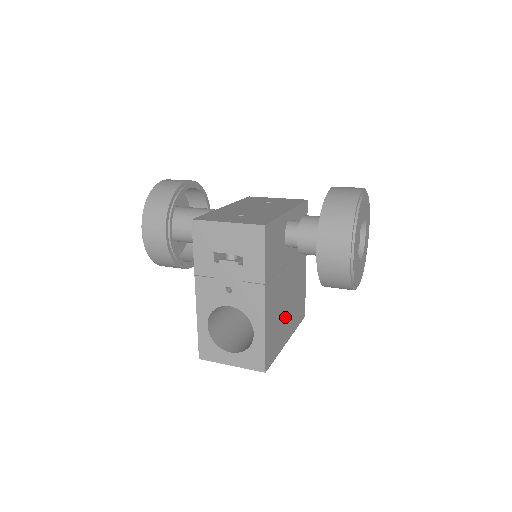
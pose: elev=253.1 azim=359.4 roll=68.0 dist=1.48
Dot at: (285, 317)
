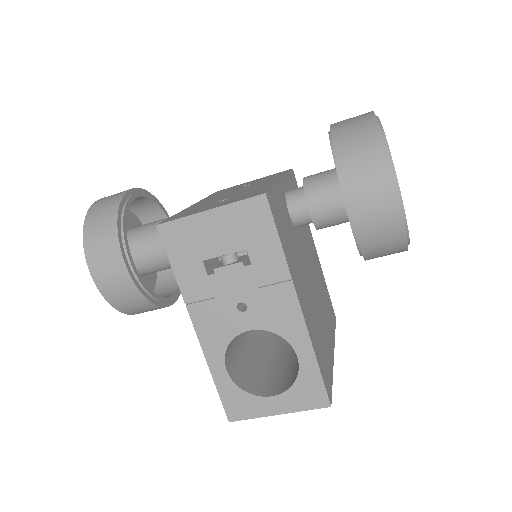
Dot at: (322, 323)
